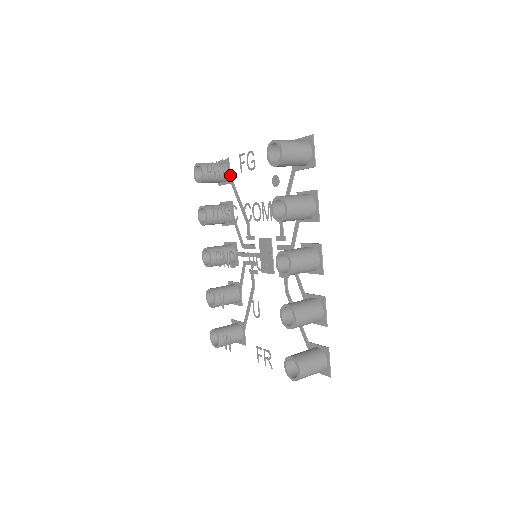
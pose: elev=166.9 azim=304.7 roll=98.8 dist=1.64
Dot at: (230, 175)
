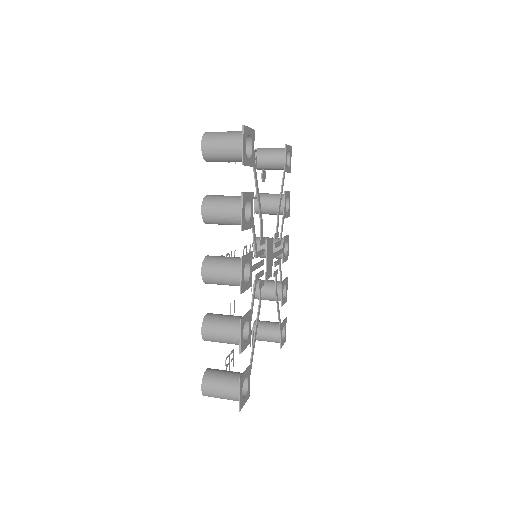
Dot at: (285, 163)
